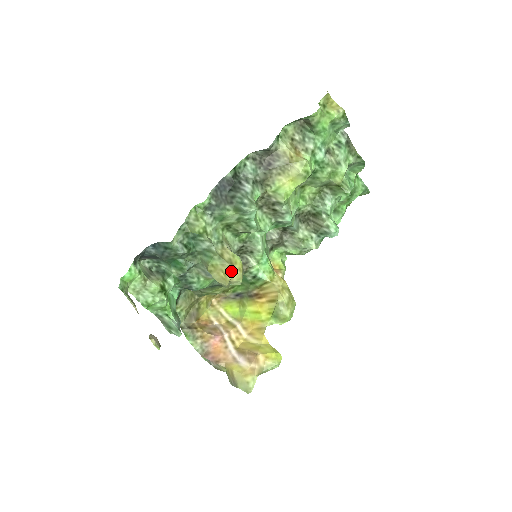
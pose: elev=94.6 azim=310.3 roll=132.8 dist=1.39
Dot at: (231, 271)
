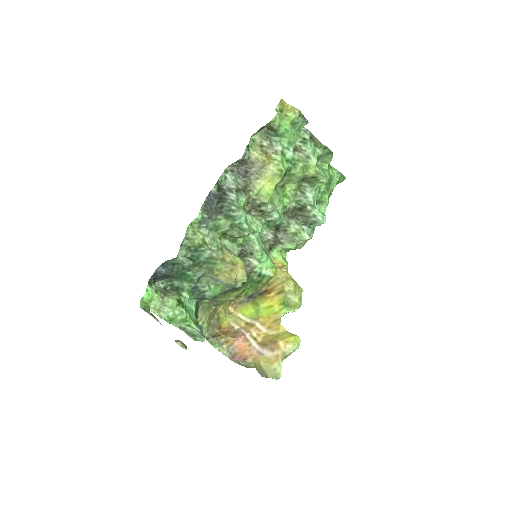
Dot at: (234, 270)
